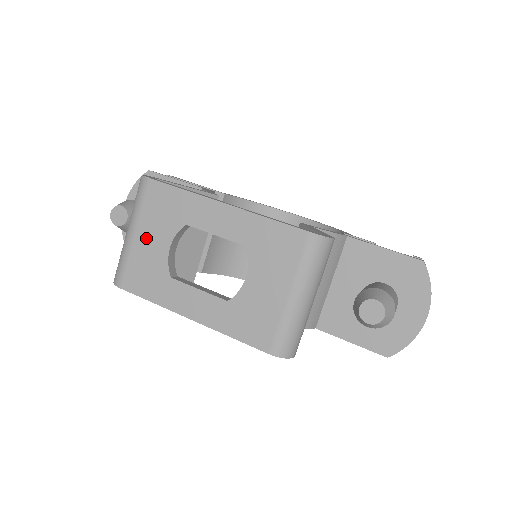
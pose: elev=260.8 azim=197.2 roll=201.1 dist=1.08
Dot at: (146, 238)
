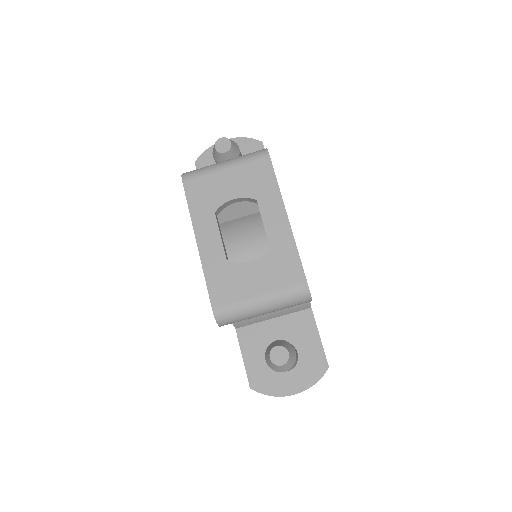
Dot at: (229, 179)
